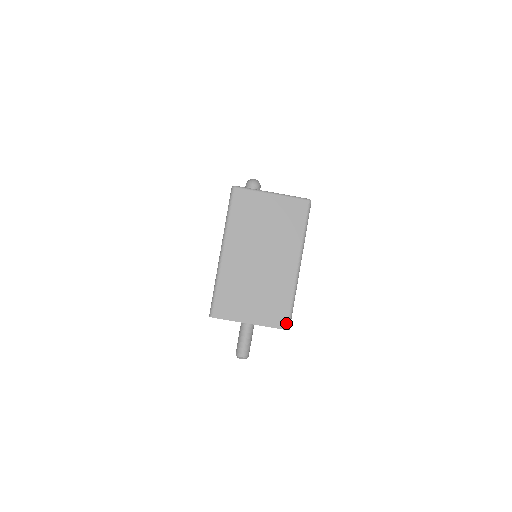
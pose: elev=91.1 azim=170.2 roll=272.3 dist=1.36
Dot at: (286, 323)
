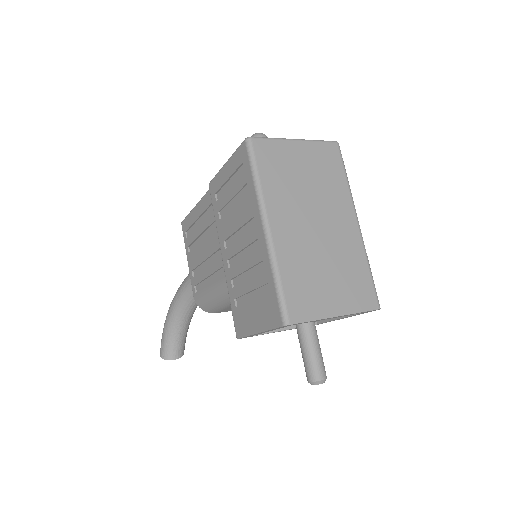
Dot at: (375, 300)
